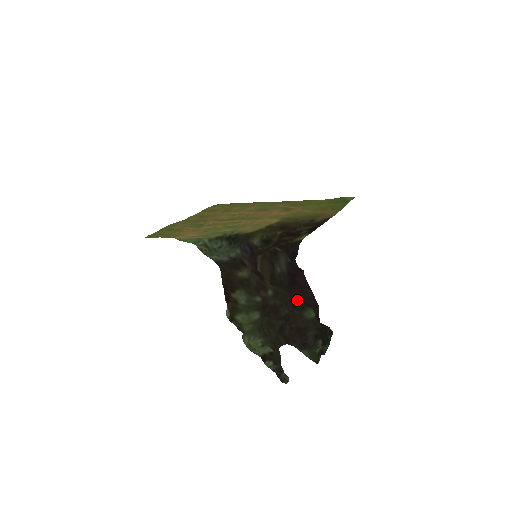
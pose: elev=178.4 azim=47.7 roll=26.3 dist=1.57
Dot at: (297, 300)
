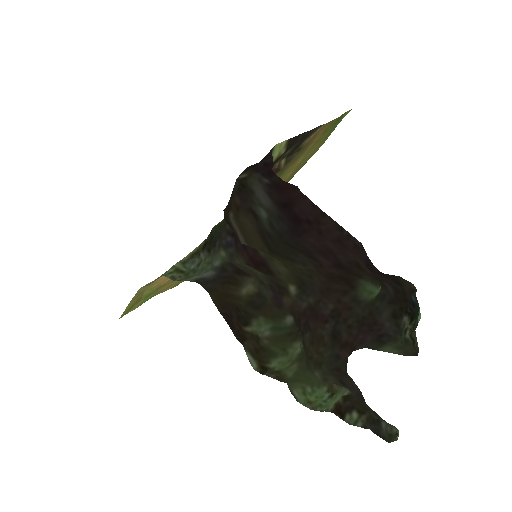
Dot at: (332, 270)
